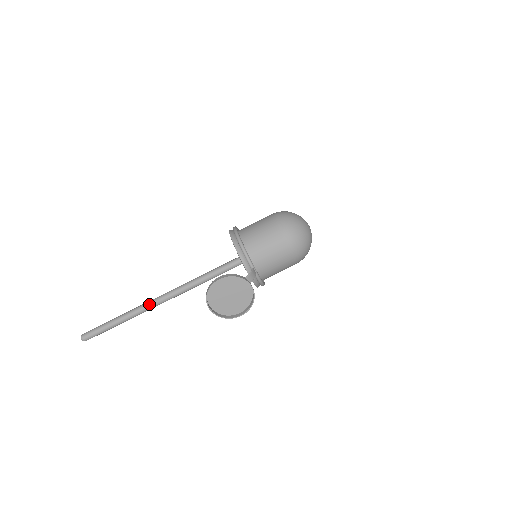
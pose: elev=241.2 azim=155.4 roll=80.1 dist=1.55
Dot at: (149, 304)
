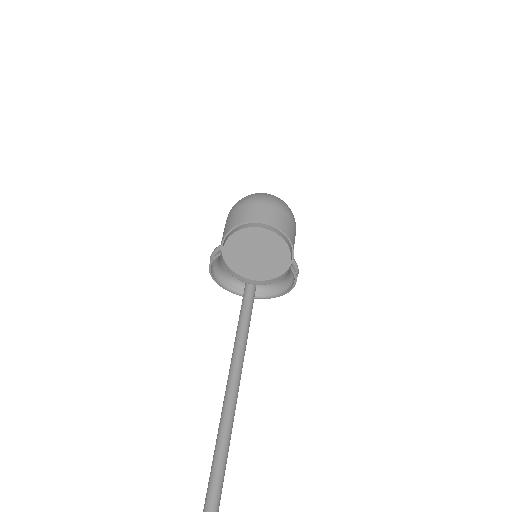
Dot at: (222, 420)
